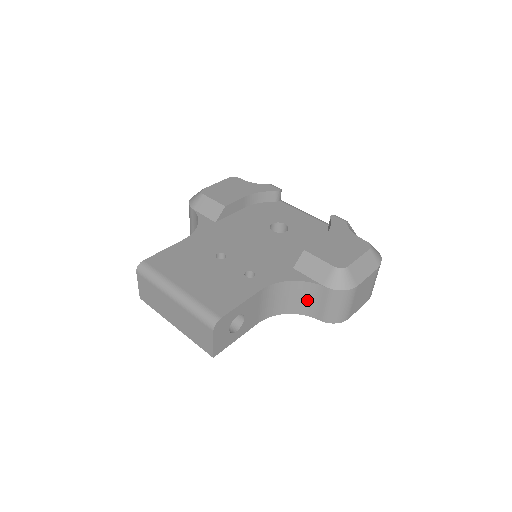
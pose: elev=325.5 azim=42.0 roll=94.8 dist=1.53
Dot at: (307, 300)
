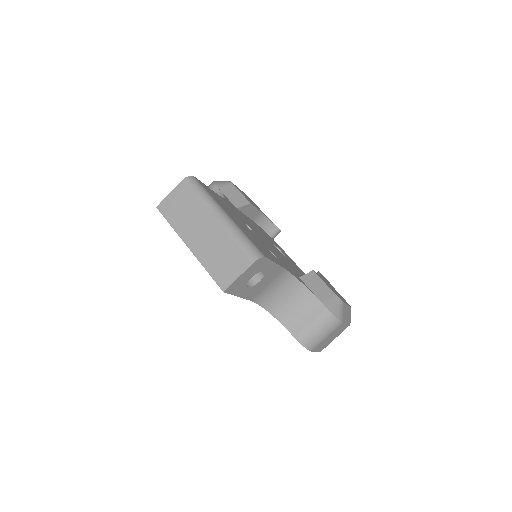
Dot at: (297, 310)
